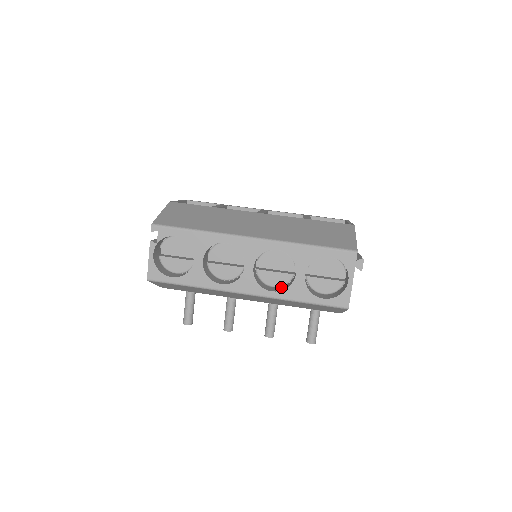
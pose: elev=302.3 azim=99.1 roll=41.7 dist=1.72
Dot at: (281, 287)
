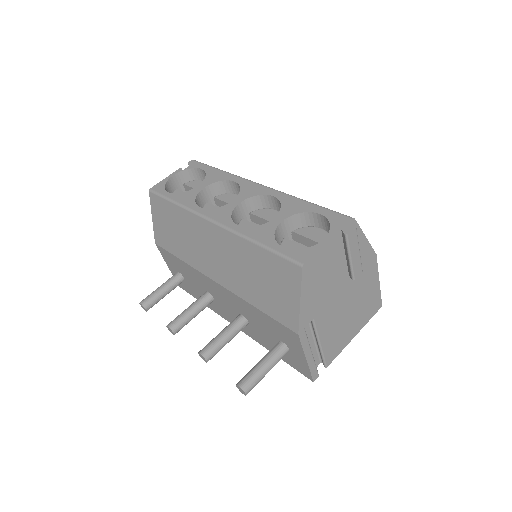
Dot at: occluded
